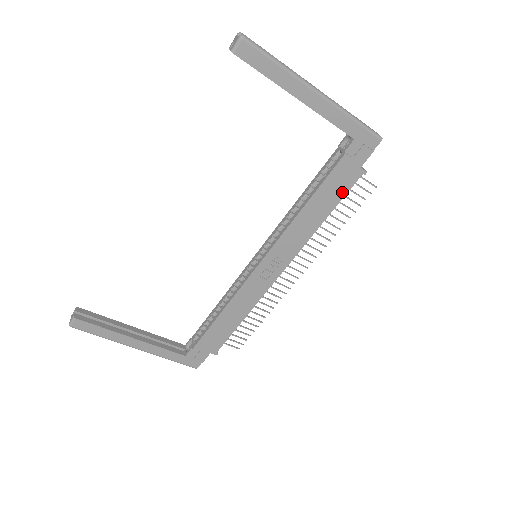
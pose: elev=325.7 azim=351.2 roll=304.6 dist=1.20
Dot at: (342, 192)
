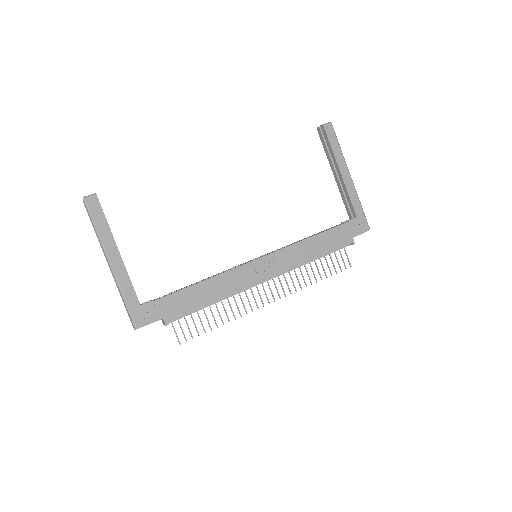
Dot at: (336, 246)
